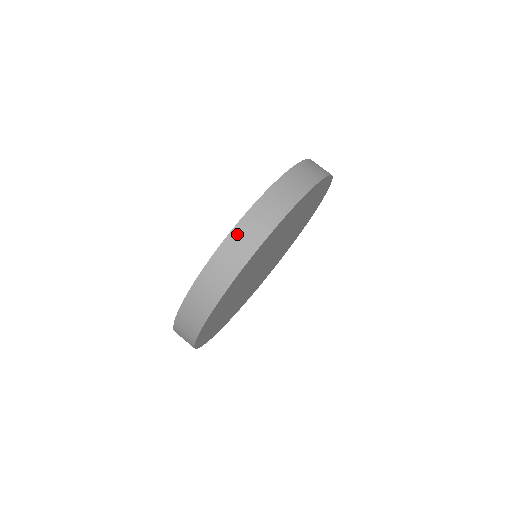
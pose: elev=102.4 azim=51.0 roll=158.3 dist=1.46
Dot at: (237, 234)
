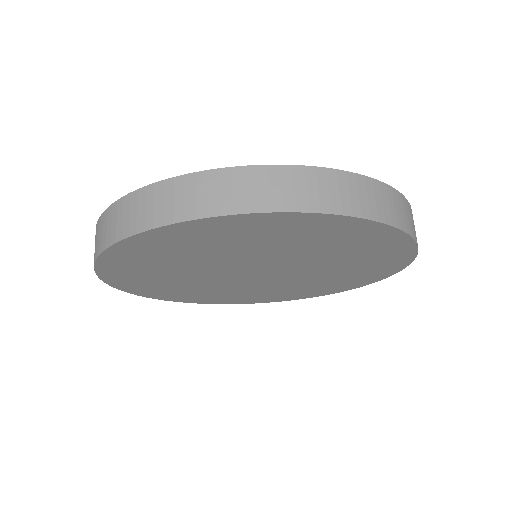
Dot at: (173, 187)
